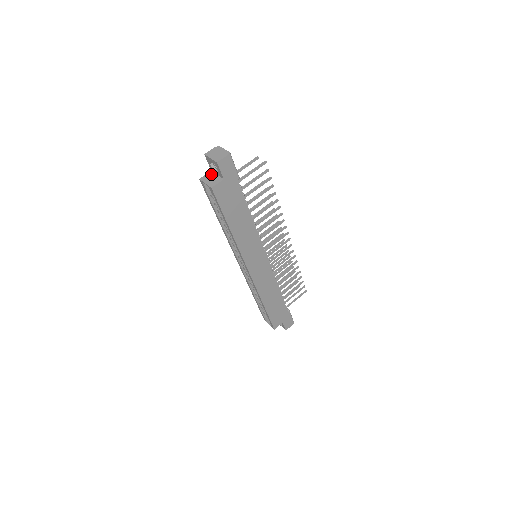
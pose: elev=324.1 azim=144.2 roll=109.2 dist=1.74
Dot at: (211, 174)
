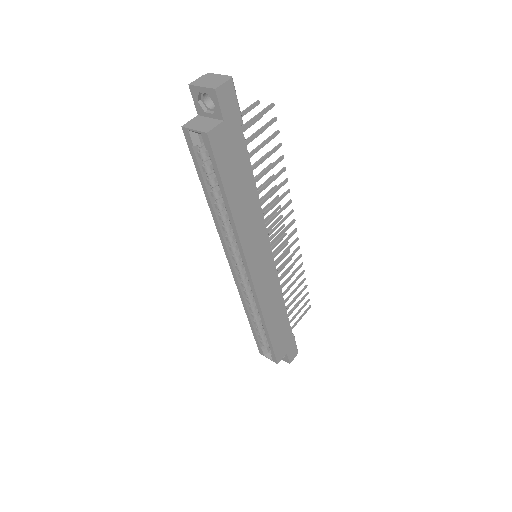
Dot at: (199, 118)
